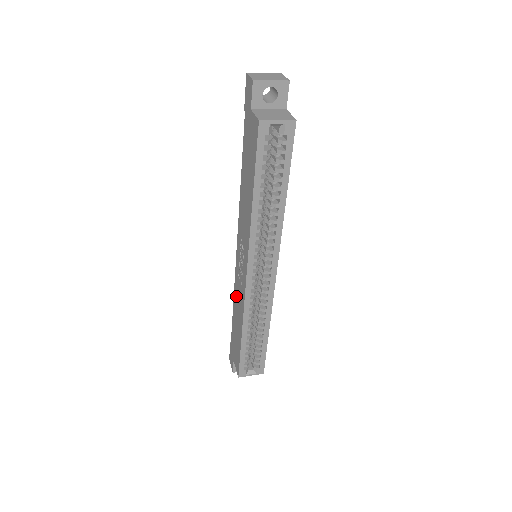
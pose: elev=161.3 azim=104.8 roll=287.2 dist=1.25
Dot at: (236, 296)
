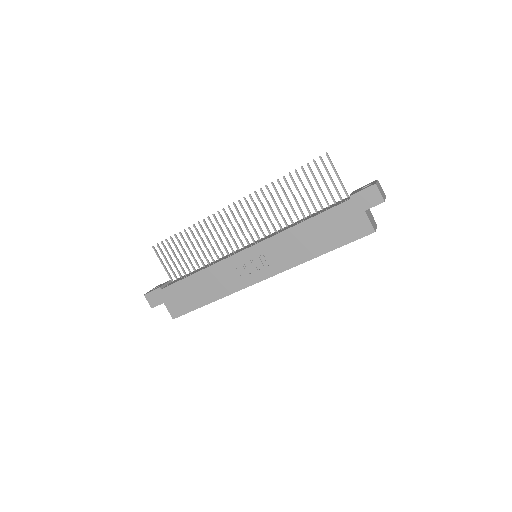
Dot at: (216, 274)
